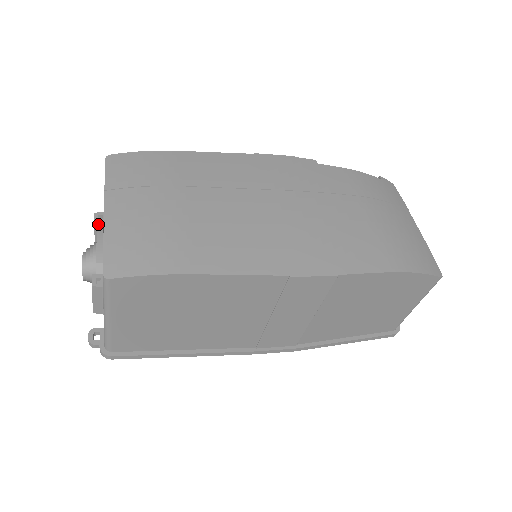
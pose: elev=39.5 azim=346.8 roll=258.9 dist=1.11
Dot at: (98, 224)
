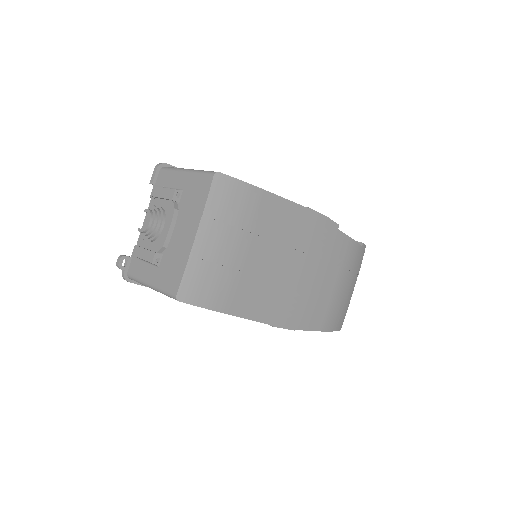
Dot at: (174, 203)
